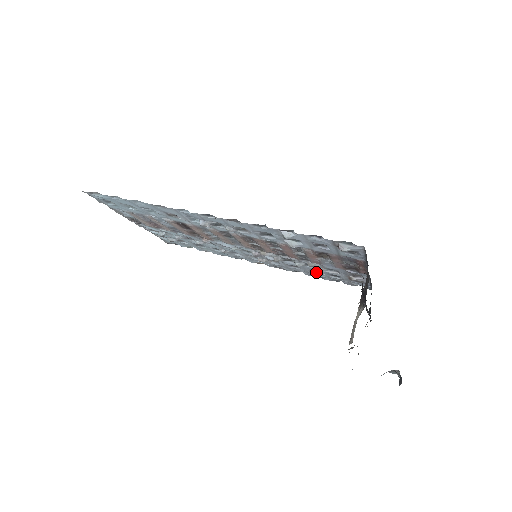
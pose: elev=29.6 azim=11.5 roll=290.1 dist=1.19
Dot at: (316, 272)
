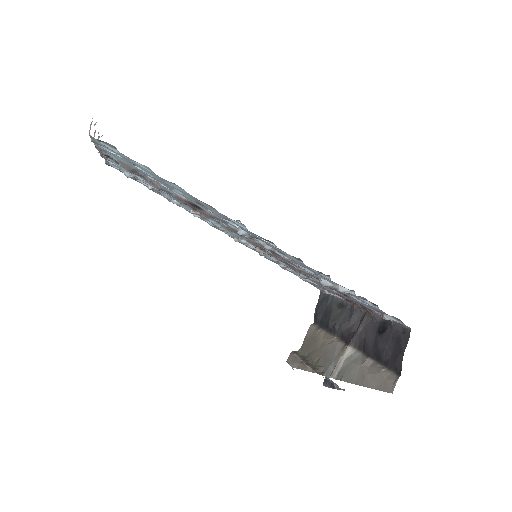
Dot at: occluded
